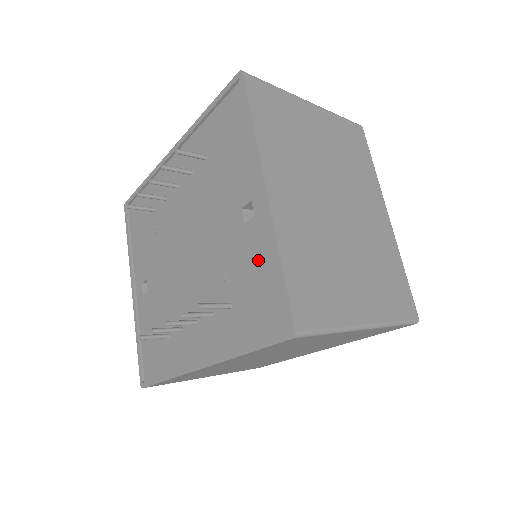
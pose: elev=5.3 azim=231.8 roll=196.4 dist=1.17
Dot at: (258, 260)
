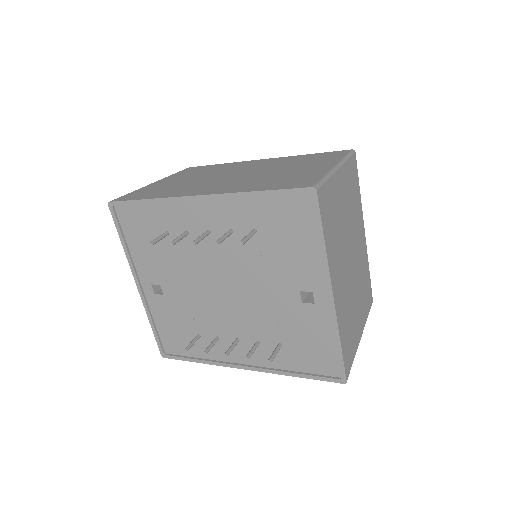
Dot at: (315, 331)
